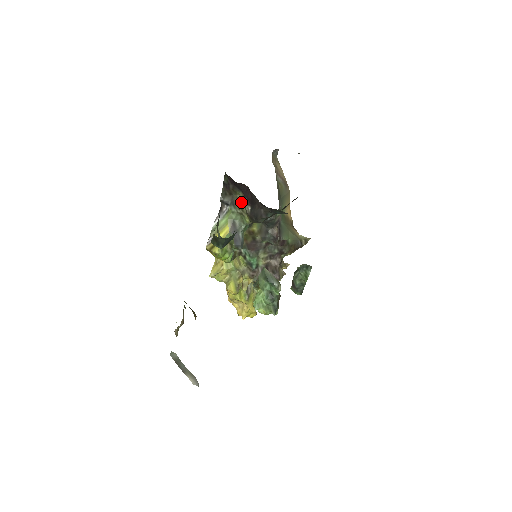
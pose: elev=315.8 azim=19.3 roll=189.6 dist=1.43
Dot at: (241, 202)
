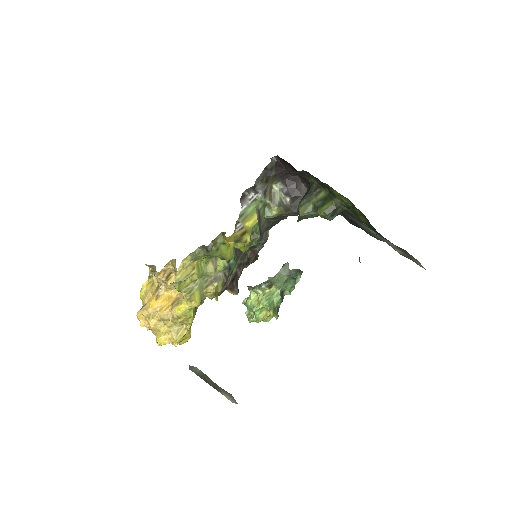
Dot at: (275, 192)
